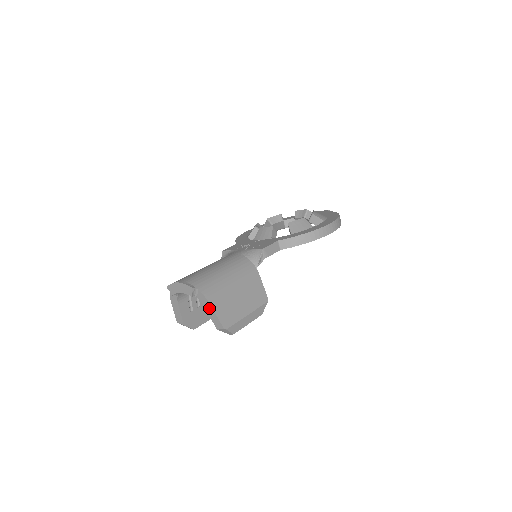
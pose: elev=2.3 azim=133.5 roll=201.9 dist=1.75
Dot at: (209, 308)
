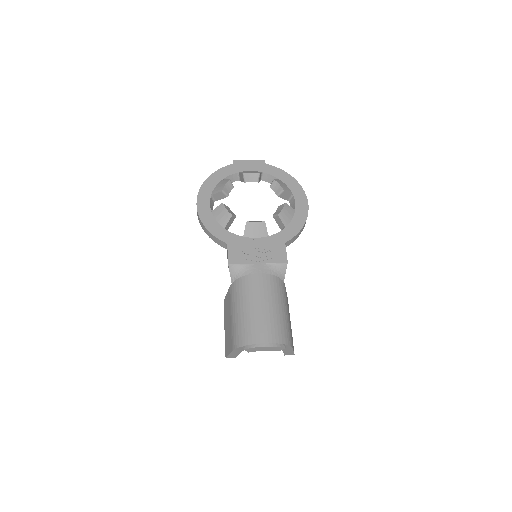
Dot at: (289, 350)
